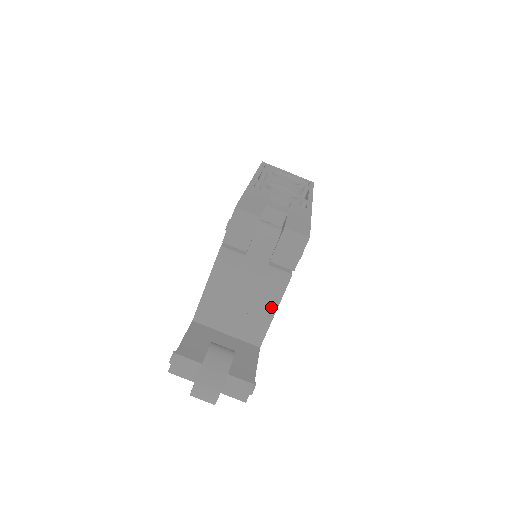
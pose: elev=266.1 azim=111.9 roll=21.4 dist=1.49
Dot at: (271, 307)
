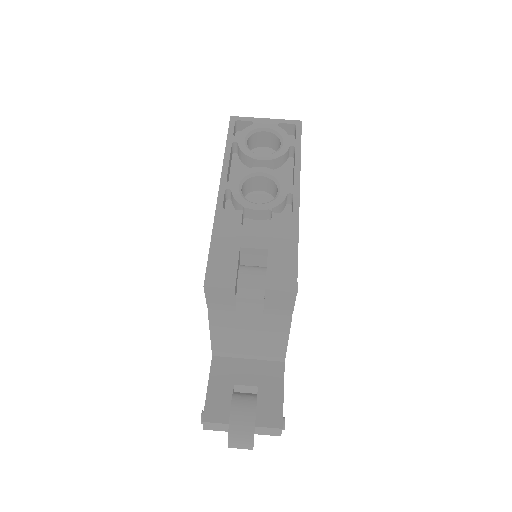
Dot at: (282, 338)
